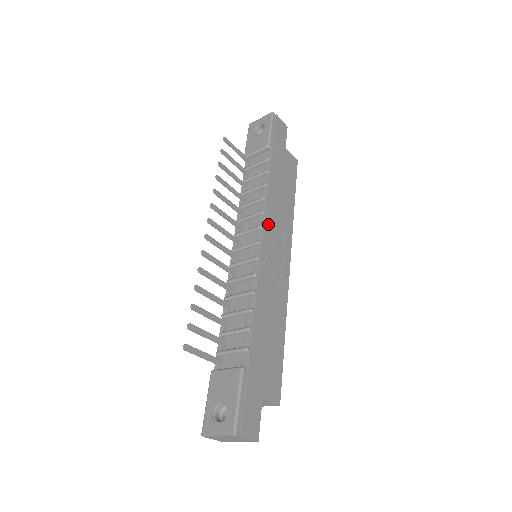
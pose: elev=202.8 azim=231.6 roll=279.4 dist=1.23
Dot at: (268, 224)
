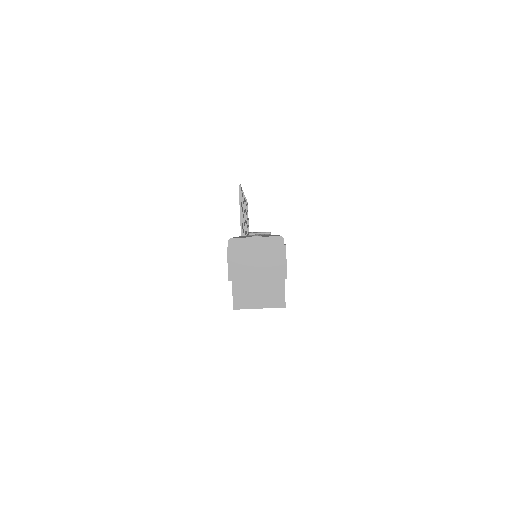
Dot at: occluded
